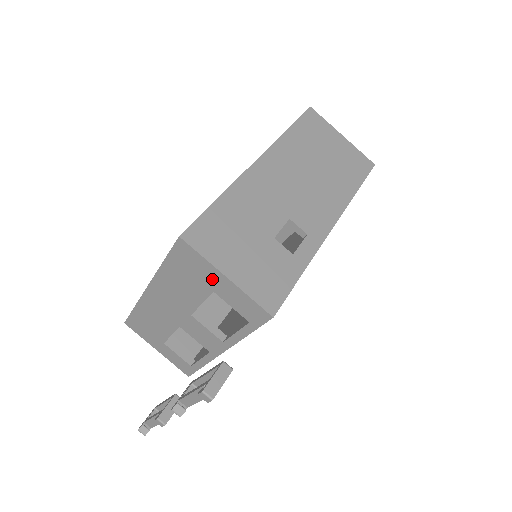
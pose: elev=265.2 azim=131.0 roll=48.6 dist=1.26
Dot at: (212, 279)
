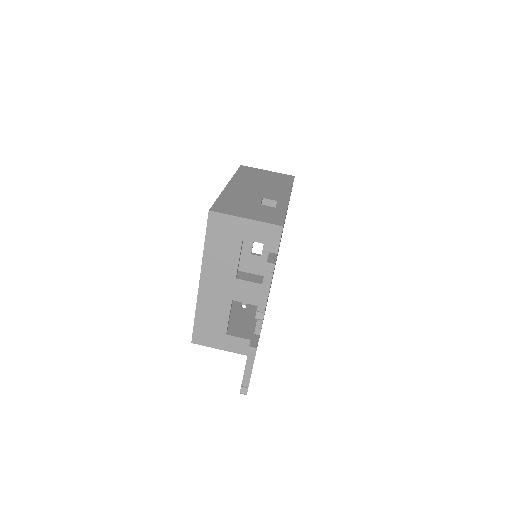
Dot at: (238, 228)
